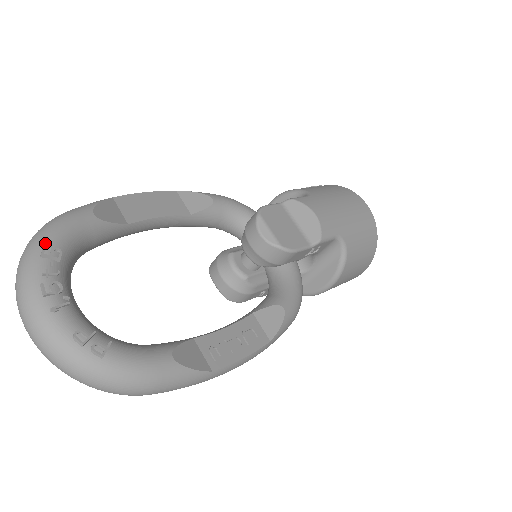
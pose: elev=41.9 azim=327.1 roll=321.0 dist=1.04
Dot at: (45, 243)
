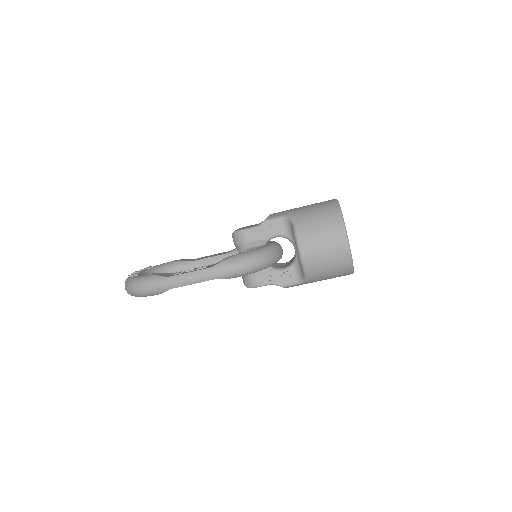
Dot at: occluded
